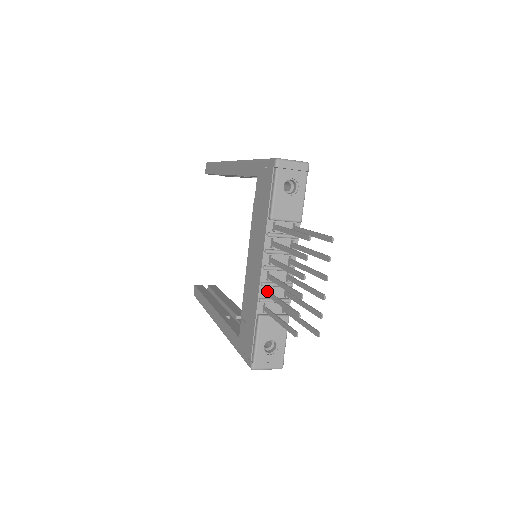
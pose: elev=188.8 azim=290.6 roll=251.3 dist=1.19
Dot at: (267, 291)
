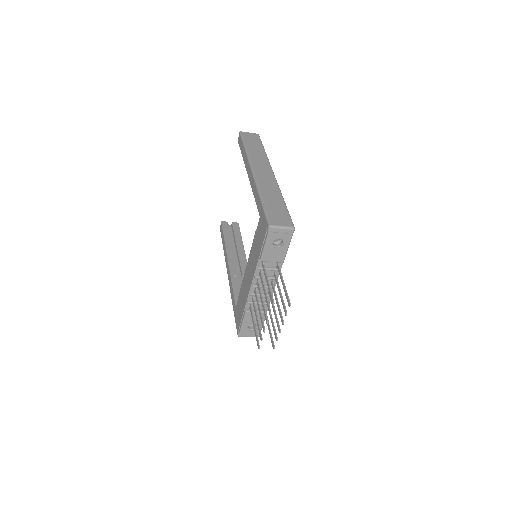
Dot at: (253, 299)
